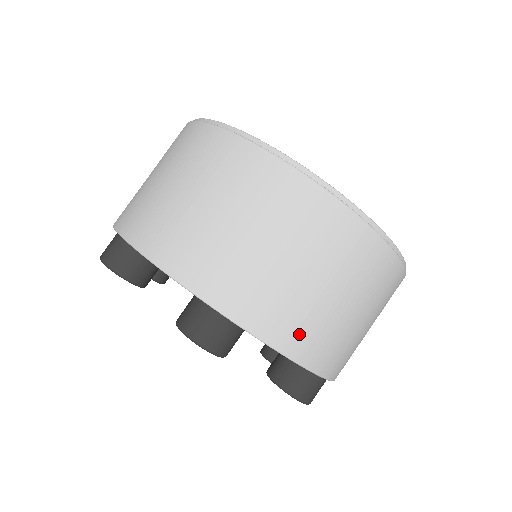
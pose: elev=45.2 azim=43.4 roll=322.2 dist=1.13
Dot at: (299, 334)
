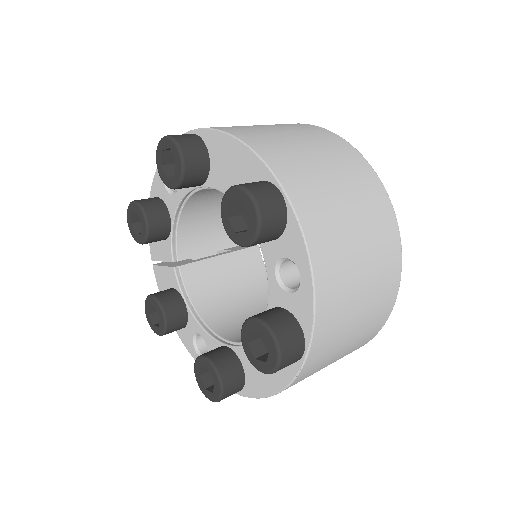
Dot at: (329, 261)
